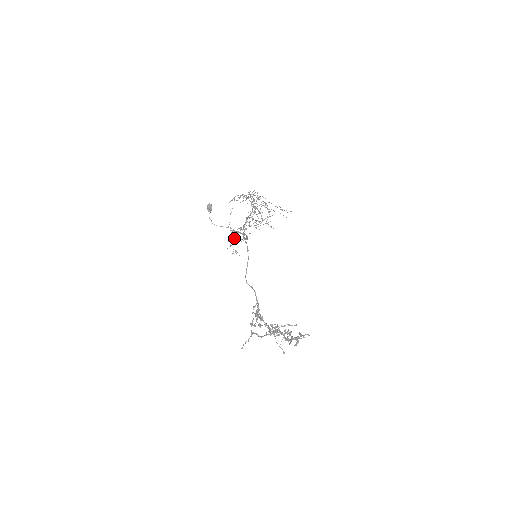
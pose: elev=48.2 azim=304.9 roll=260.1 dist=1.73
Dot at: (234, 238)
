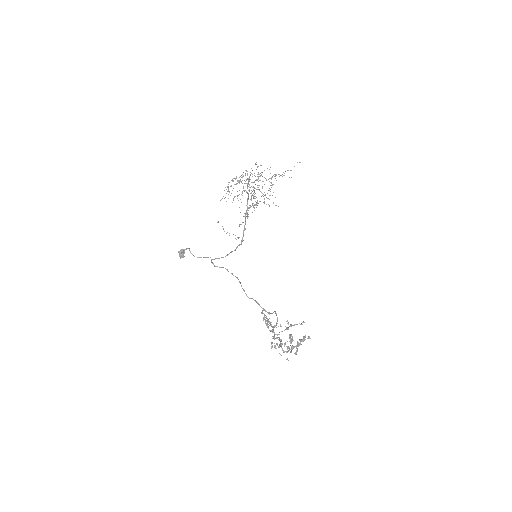
Dot at: (256, 207)
